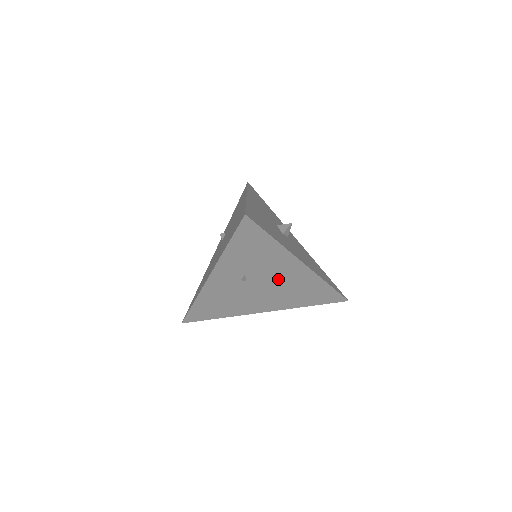
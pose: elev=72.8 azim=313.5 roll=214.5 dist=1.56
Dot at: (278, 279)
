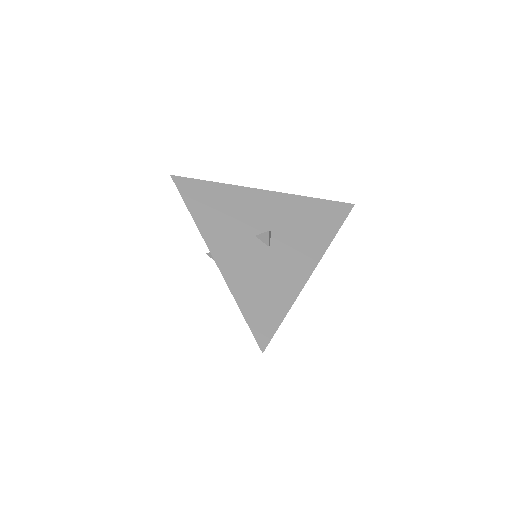
Dot at: occluded
